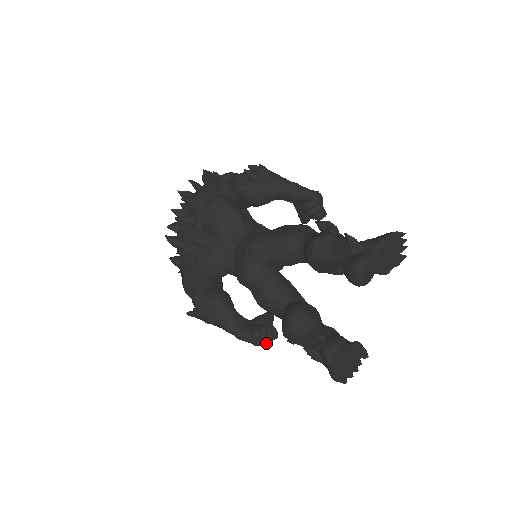
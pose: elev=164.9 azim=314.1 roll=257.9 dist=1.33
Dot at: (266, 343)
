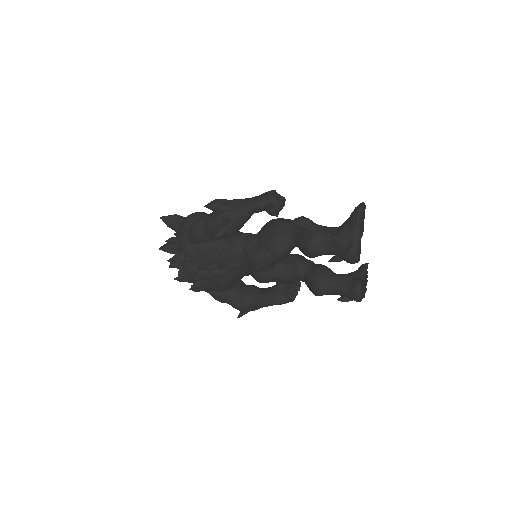
Dot at: occluded
